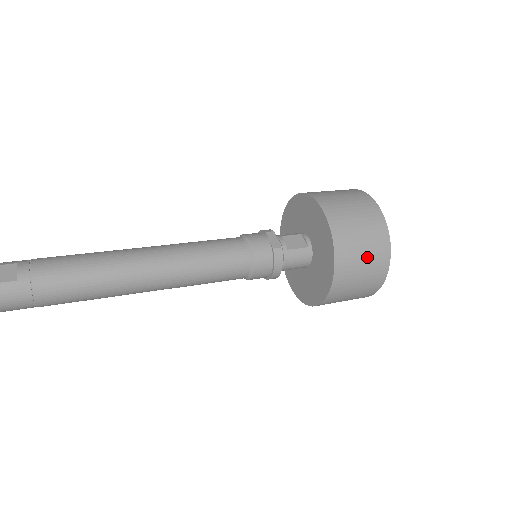
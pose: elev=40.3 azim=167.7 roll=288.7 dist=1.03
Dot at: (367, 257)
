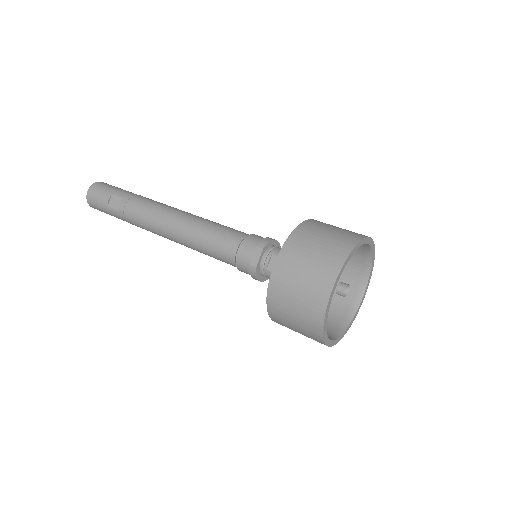
Dot at: (298, 324)
